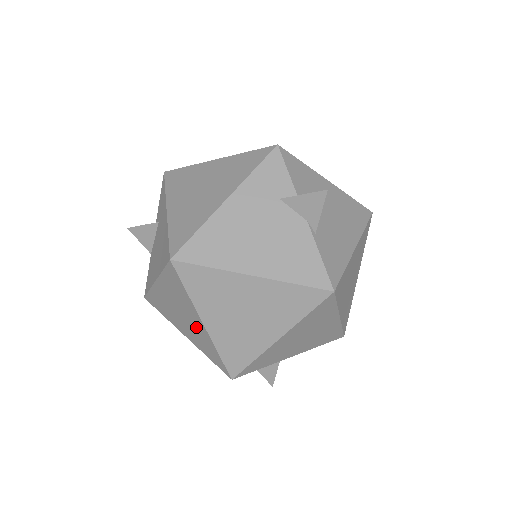
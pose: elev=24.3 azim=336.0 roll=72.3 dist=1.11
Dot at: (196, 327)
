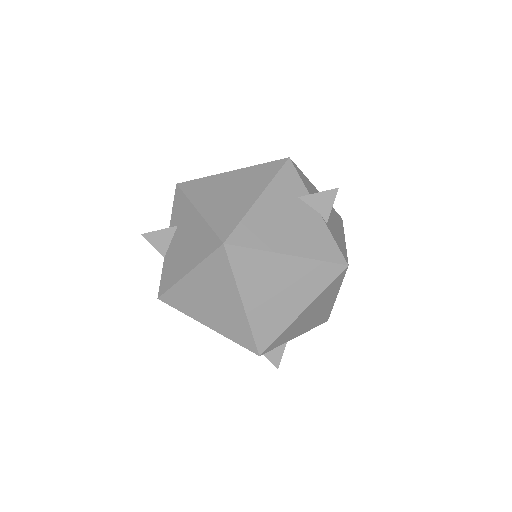
Dot at: (230, 310)
